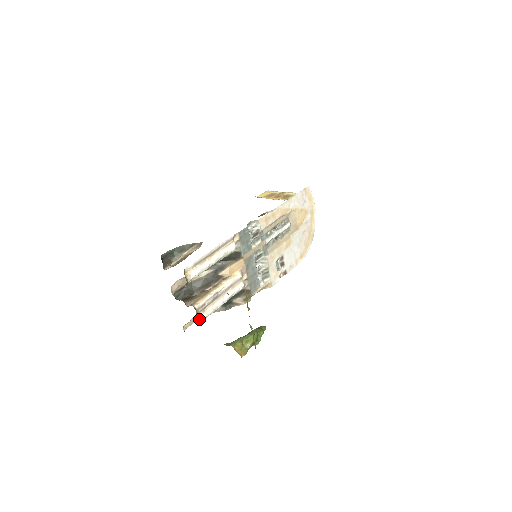
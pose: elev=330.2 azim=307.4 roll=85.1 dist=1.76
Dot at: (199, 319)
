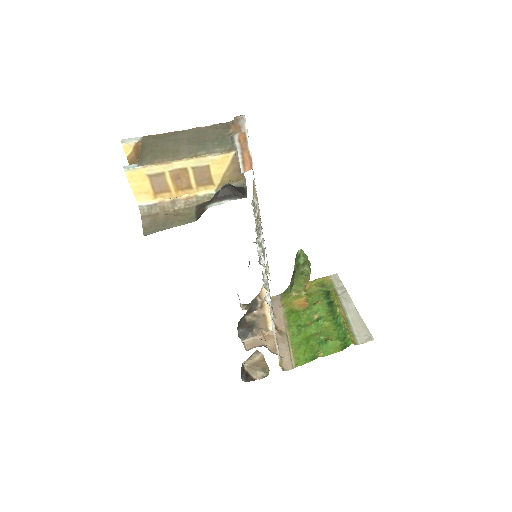
Dot at: (274, 319)
